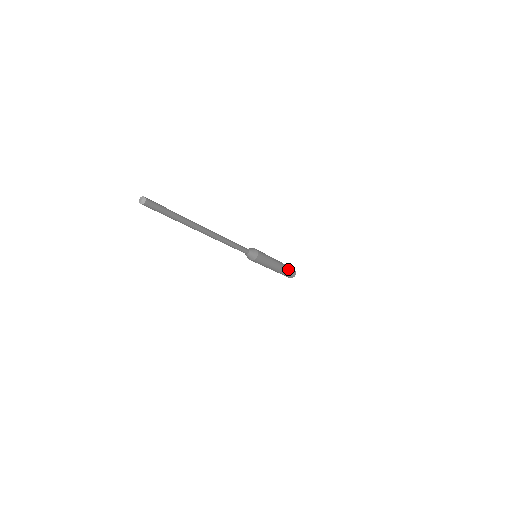
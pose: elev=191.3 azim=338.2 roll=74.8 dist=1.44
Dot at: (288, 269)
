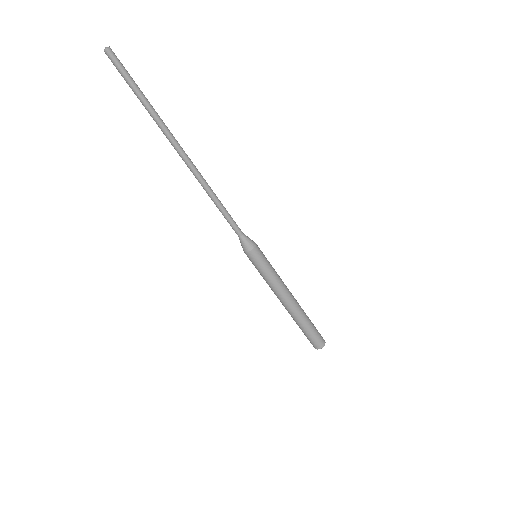
Dot at: (310, 323)
